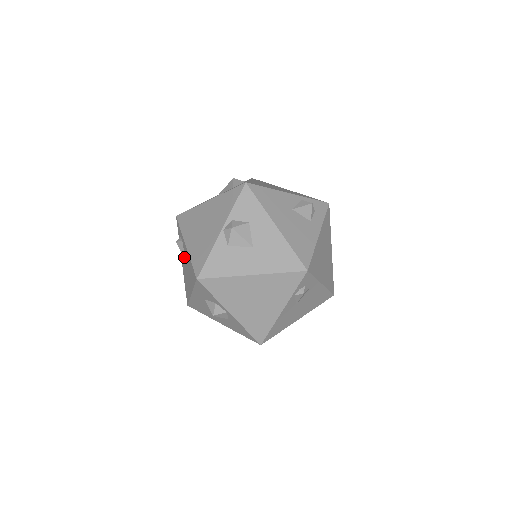
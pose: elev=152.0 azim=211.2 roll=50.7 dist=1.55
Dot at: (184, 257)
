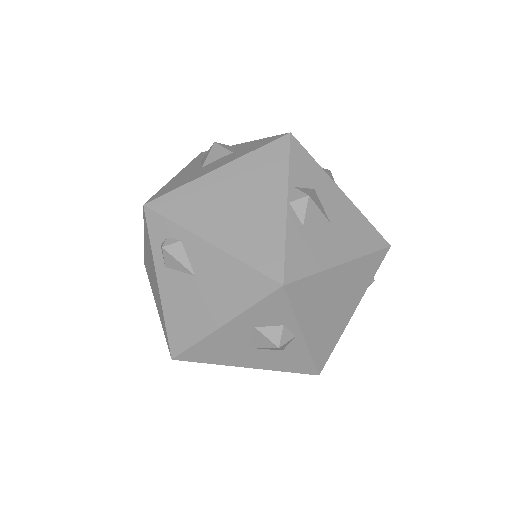
Dot at: (190, 269)
